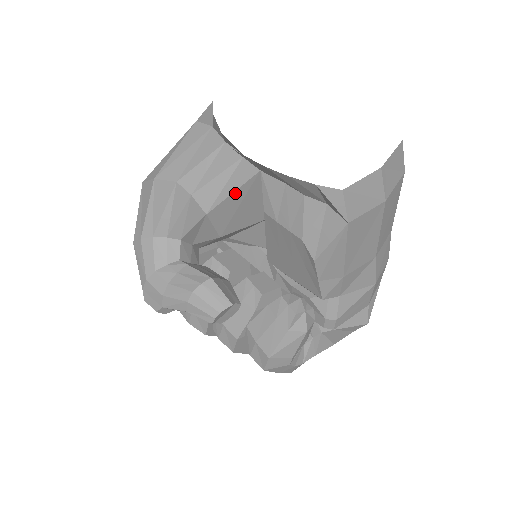
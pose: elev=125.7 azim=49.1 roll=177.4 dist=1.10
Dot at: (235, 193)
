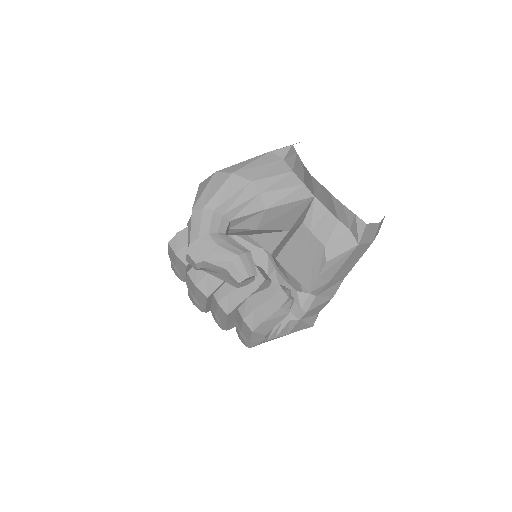
Dot at: (291, 203)
